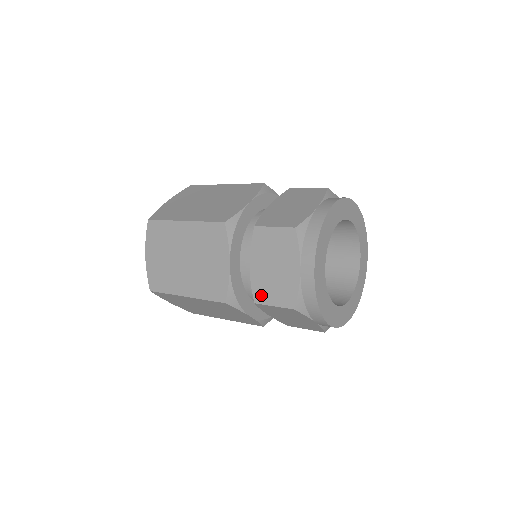
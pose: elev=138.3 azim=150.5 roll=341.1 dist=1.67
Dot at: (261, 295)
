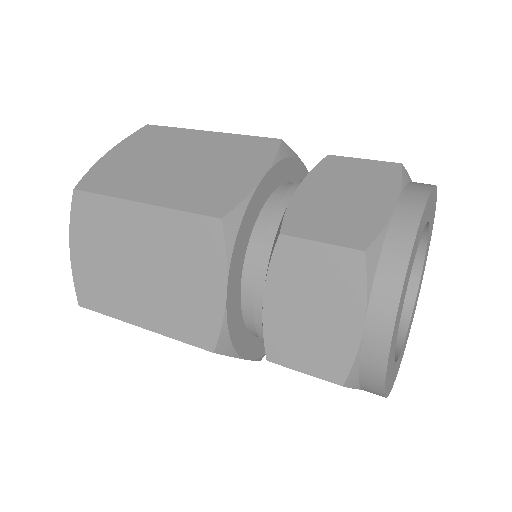
Dot at: (300, 225)
